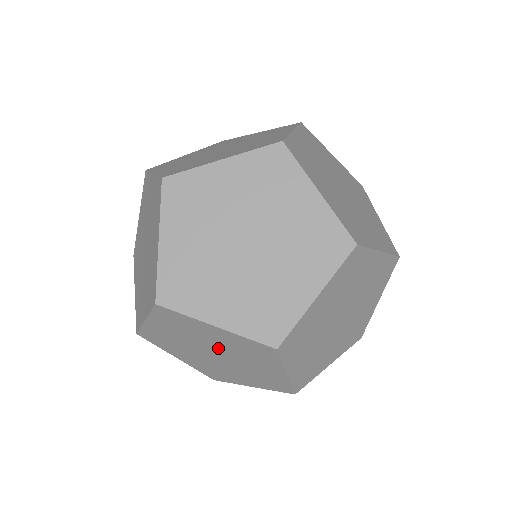
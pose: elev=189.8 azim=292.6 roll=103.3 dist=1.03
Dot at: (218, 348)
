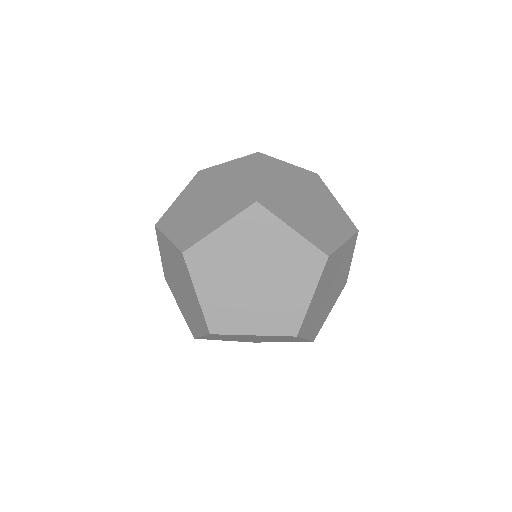
Dot at: occluded
